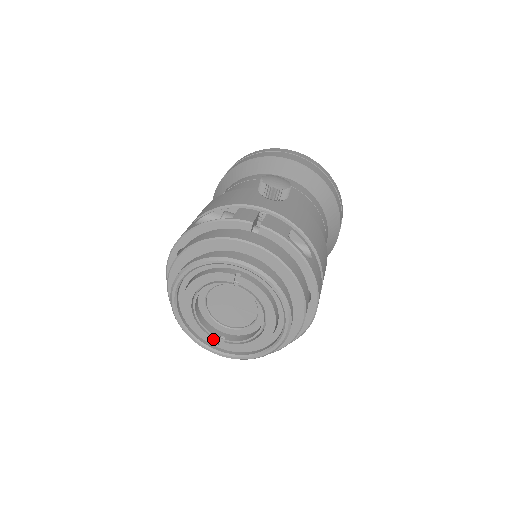
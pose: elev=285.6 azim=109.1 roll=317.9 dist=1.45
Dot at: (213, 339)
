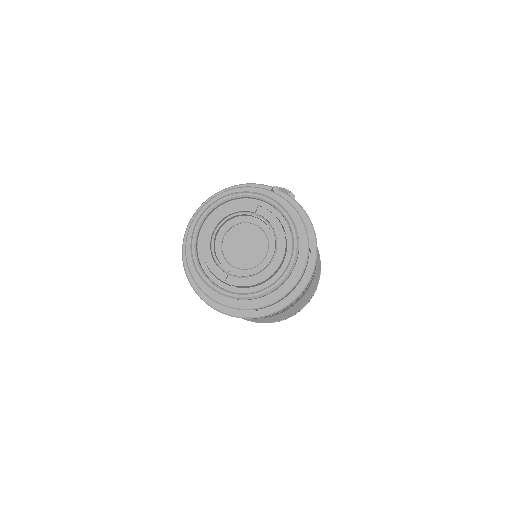
Dot at: (222, 273)
